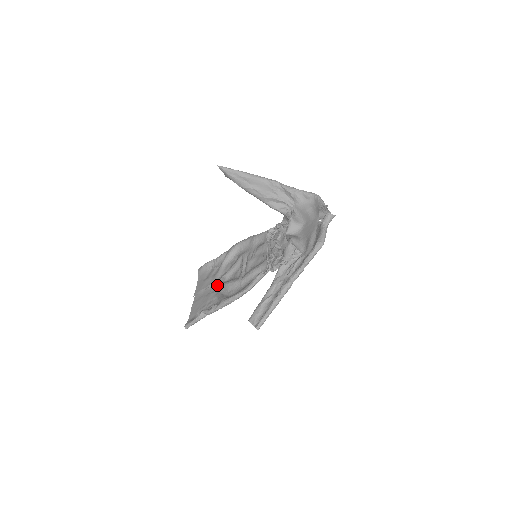
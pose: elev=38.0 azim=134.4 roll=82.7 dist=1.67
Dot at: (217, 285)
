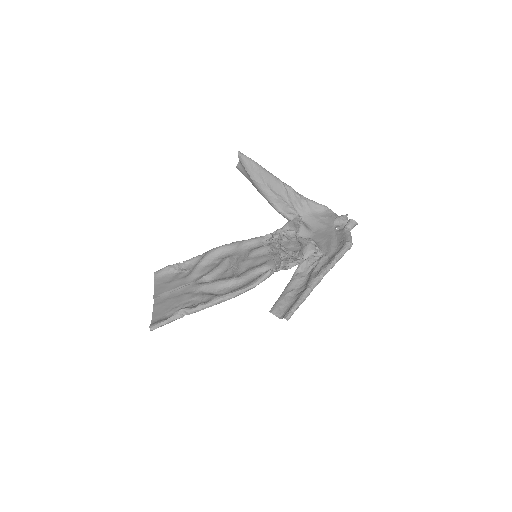
Dot at: (195, 285)
